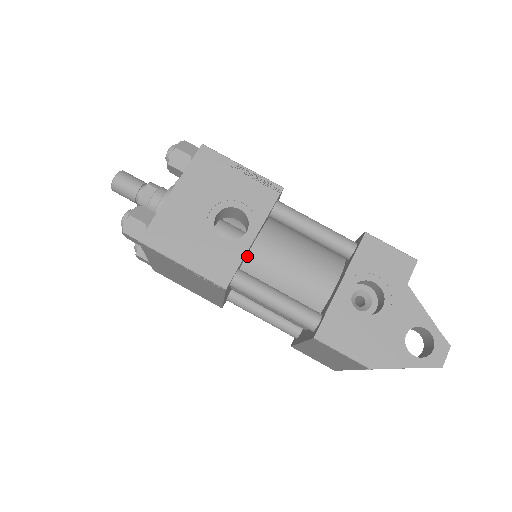
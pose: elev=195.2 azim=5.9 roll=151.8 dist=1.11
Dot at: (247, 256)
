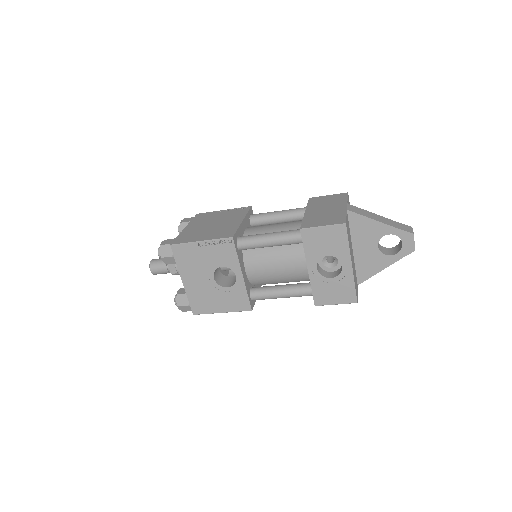
Dot at: (249, 279)
